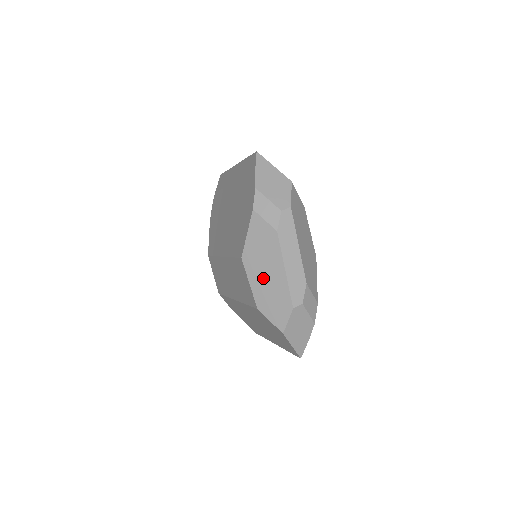
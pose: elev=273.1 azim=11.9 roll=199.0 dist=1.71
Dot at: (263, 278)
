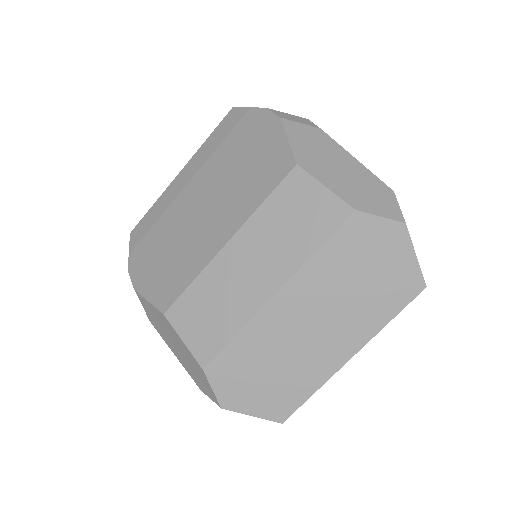
Dot at: (338, 174)
